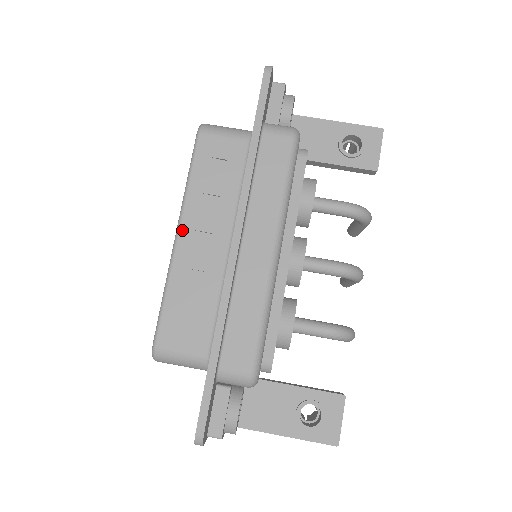
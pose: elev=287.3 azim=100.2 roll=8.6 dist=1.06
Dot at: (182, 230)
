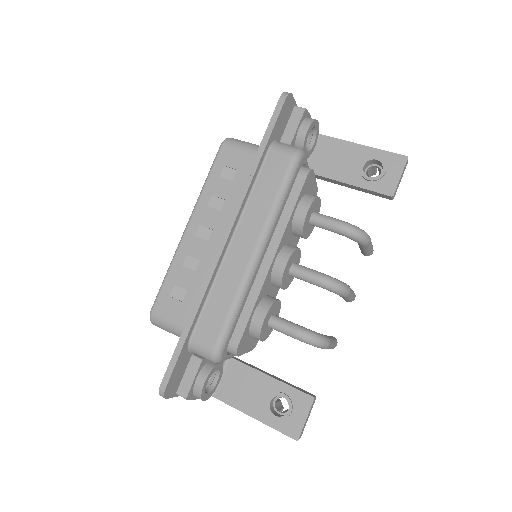
Dot at: (191, 223)
